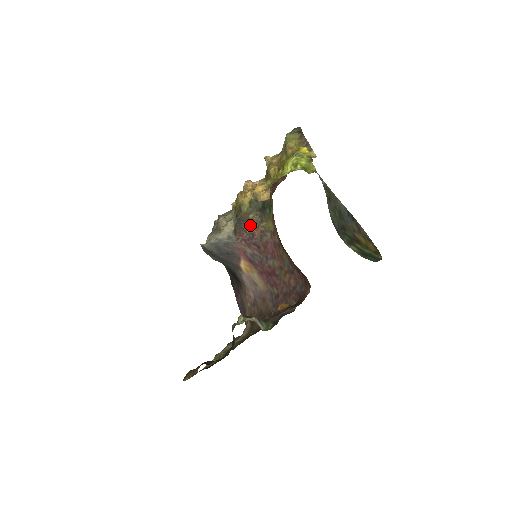
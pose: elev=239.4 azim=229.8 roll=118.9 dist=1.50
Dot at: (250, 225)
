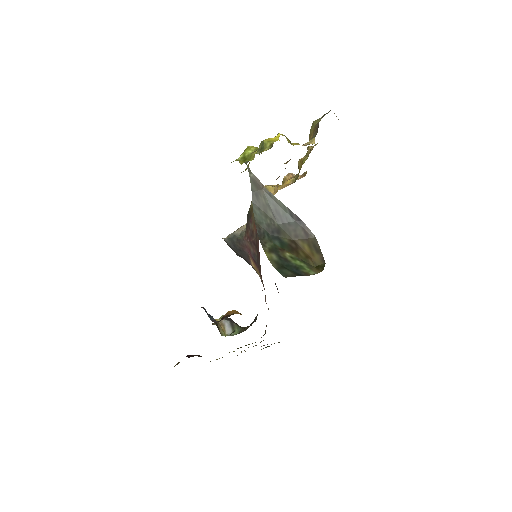
Dot at: (252, 222)
